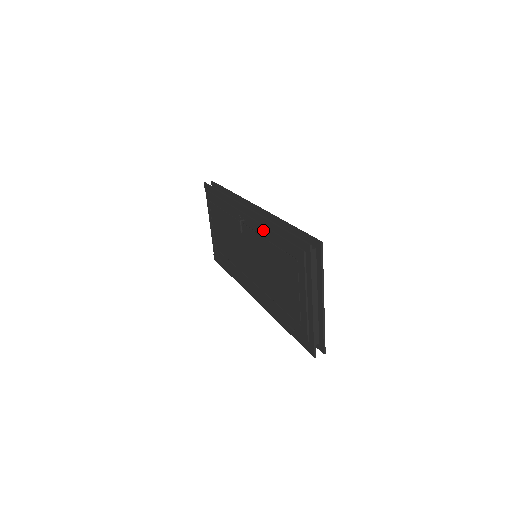
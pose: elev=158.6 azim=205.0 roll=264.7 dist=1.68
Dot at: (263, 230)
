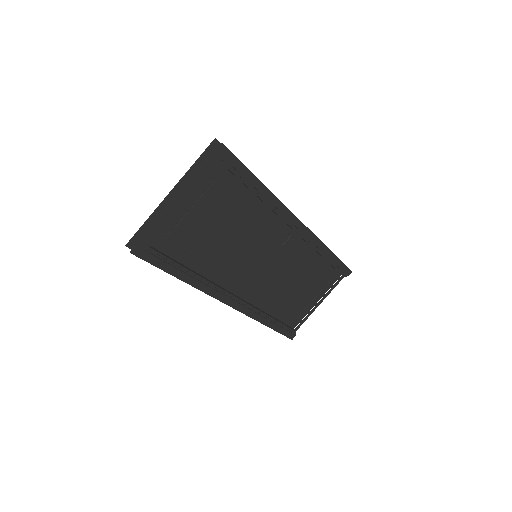
Dot at: occluded
